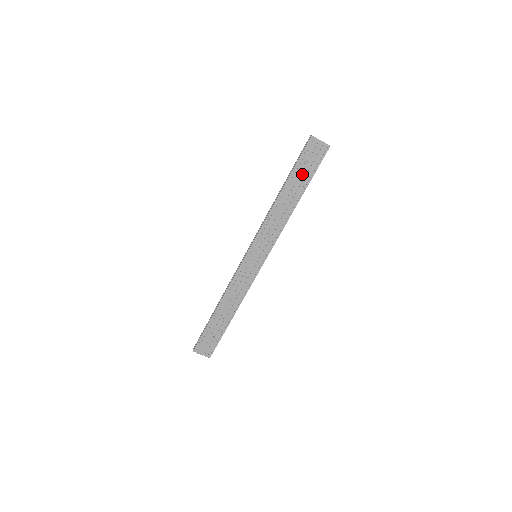
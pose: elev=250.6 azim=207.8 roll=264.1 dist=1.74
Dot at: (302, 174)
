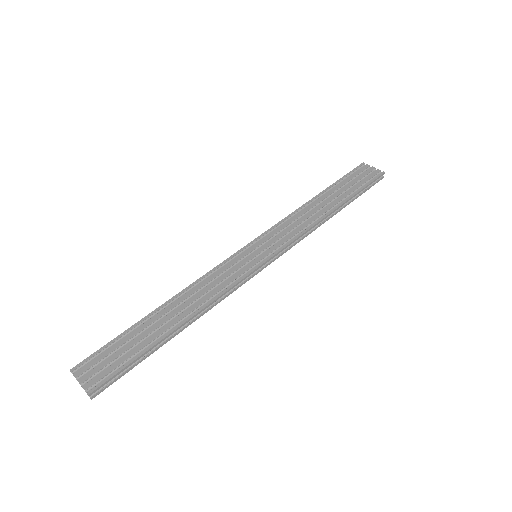
Dot at: (345, 187)
